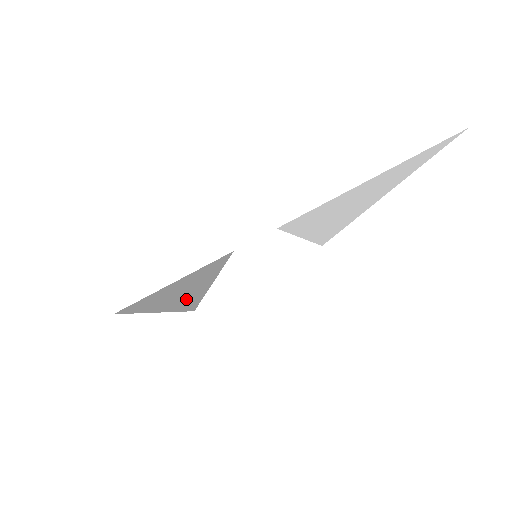
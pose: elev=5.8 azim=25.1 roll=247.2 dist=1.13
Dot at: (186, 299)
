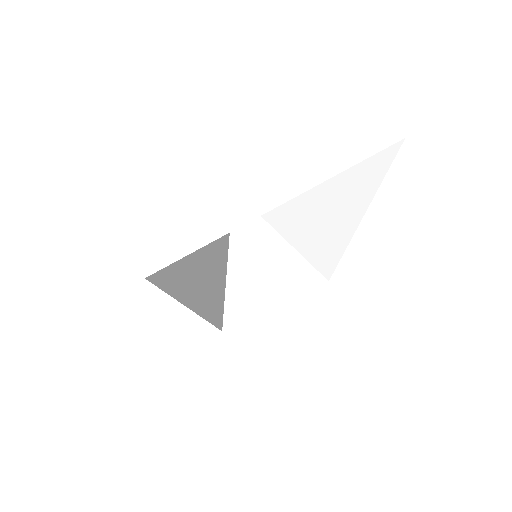
Dot at: (207, 298)
